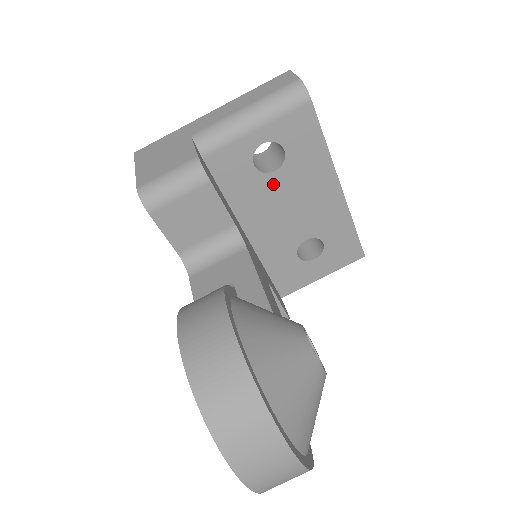
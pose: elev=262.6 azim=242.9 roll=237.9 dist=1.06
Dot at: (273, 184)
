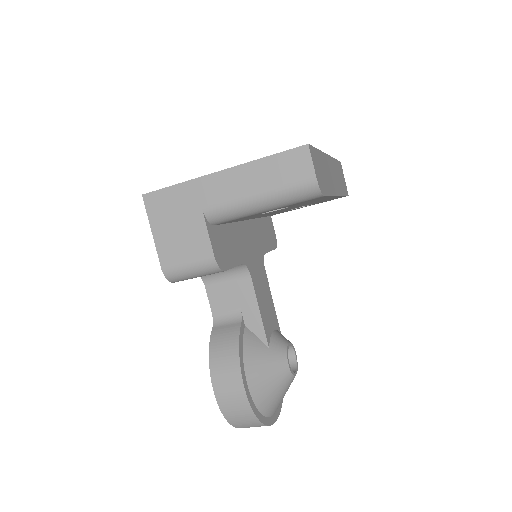
Dot at: occluded
